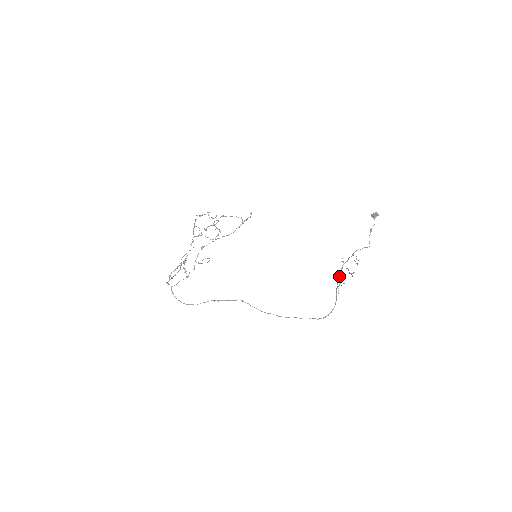
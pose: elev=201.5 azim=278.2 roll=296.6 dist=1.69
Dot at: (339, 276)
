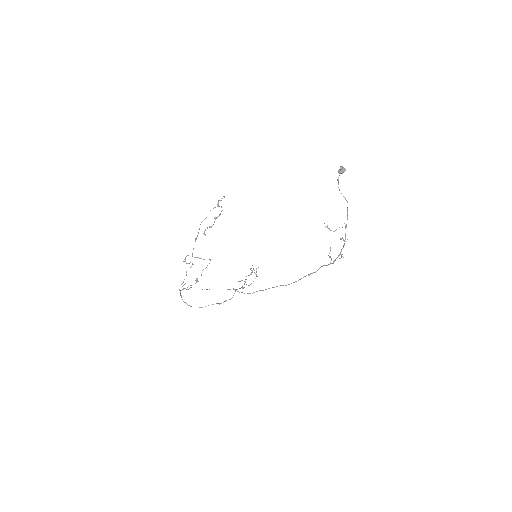
Dot at: (339, 254)
